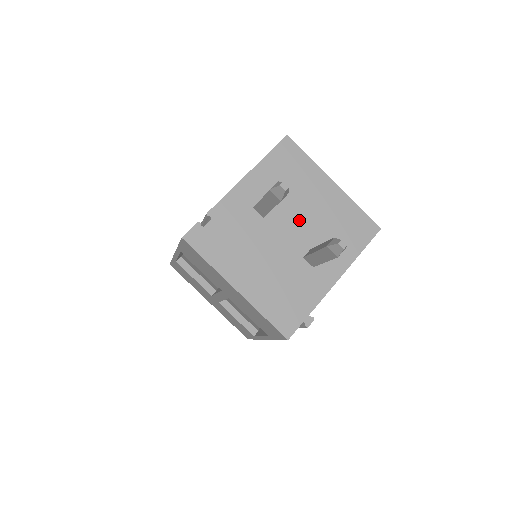
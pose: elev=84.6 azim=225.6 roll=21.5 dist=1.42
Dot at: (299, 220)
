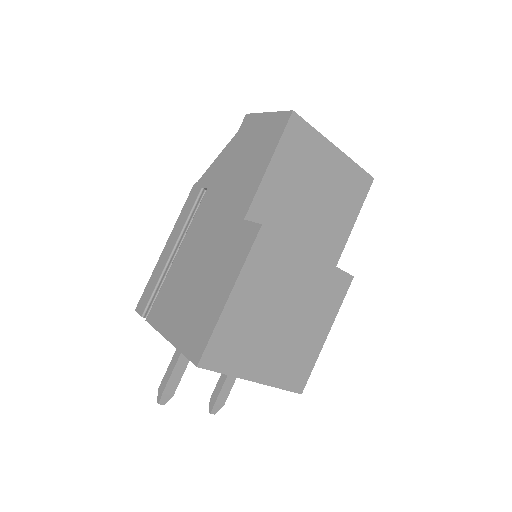
Dot at: occluded
